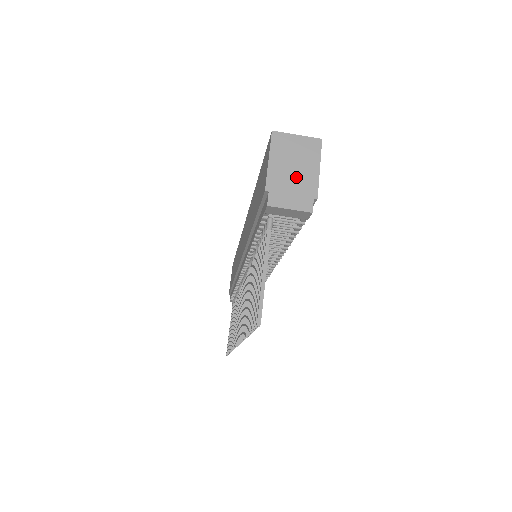
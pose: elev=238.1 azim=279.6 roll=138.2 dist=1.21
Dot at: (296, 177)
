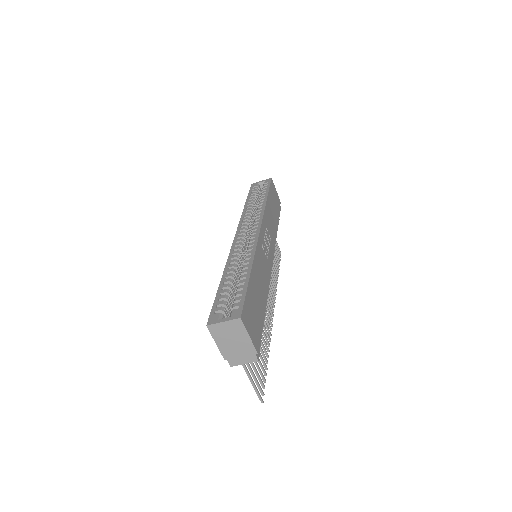
Dot at: (238, 346)
